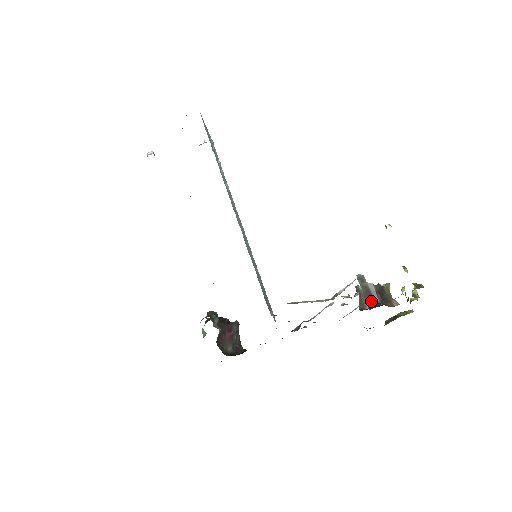
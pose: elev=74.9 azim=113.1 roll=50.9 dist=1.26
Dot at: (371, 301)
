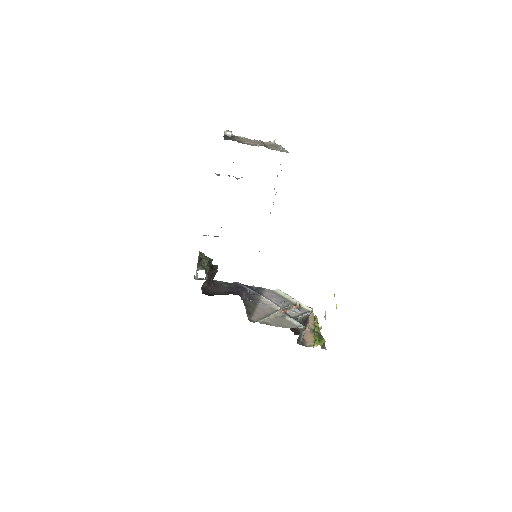
Dot at: (298, 342)
